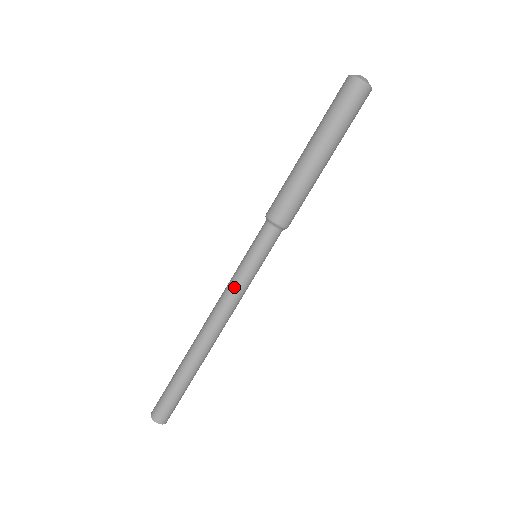
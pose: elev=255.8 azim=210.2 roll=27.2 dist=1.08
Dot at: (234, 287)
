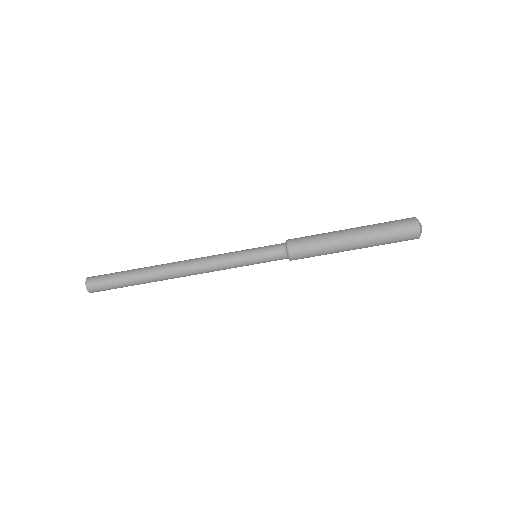
Dot at: (224, 260)
